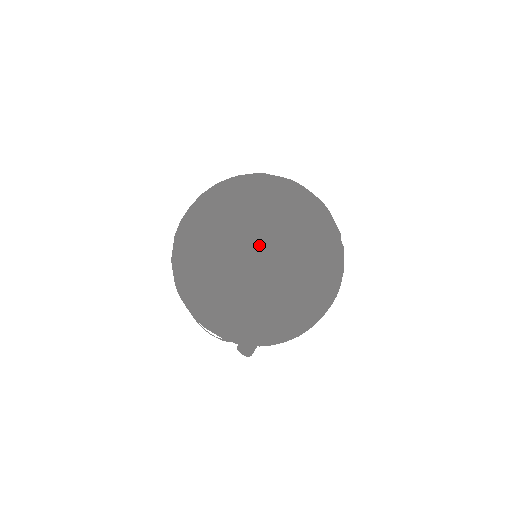
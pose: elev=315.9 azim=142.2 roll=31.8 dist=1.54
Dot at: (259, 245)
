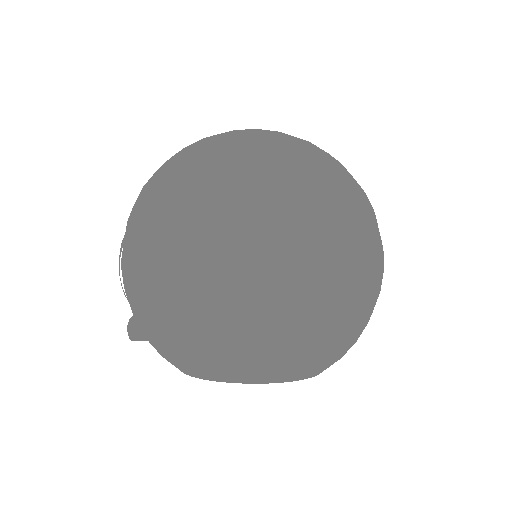
Dot at: (287, 273)
